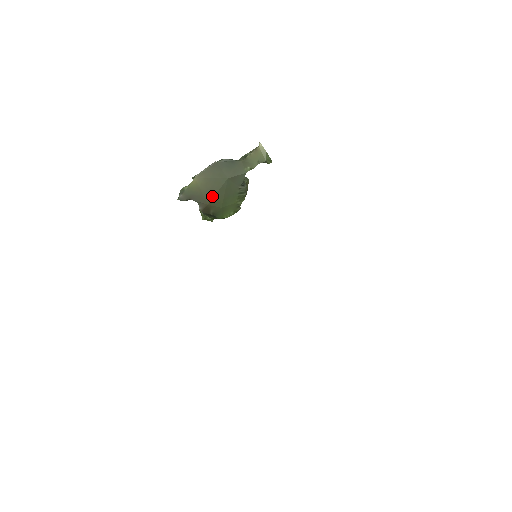
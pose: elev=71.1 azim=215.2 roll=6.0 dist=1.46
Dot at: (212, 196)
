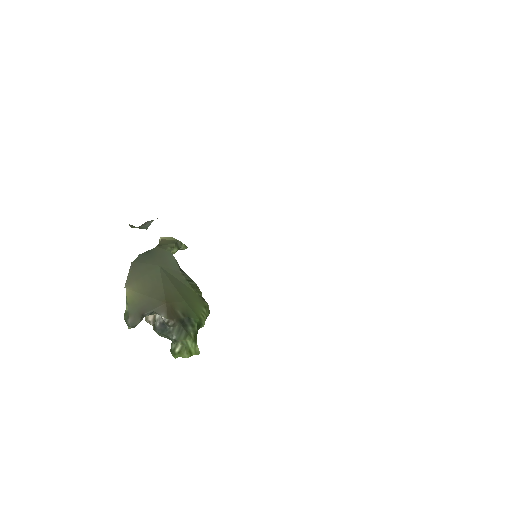
Dot at: (162, 292)
